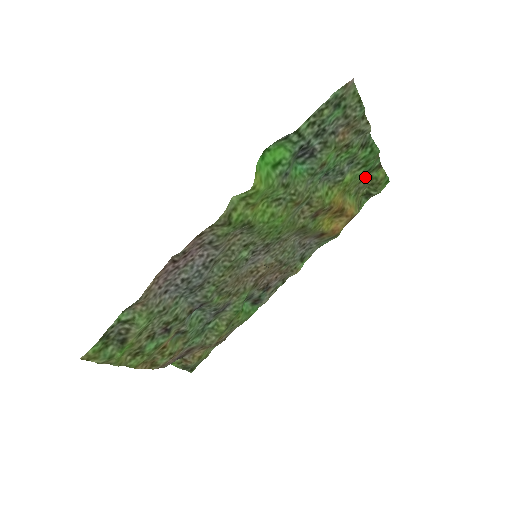
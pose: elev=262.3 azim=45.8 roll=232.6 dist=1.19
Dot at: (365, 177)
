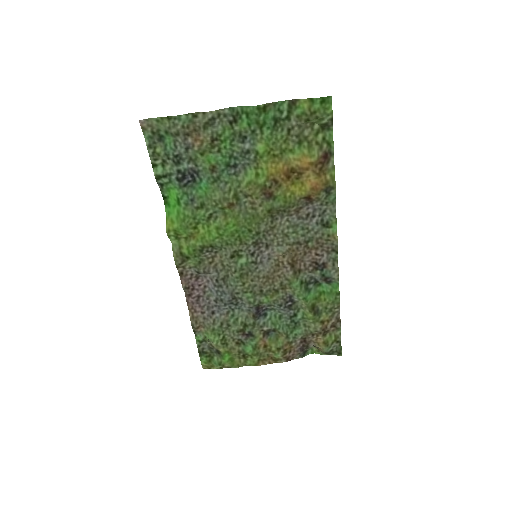
Dot at: (289, 125)
